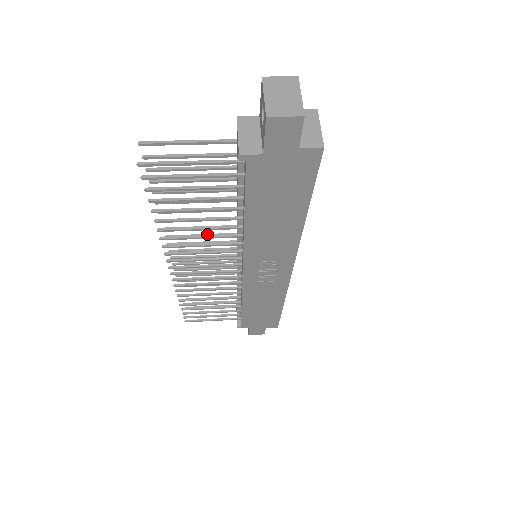
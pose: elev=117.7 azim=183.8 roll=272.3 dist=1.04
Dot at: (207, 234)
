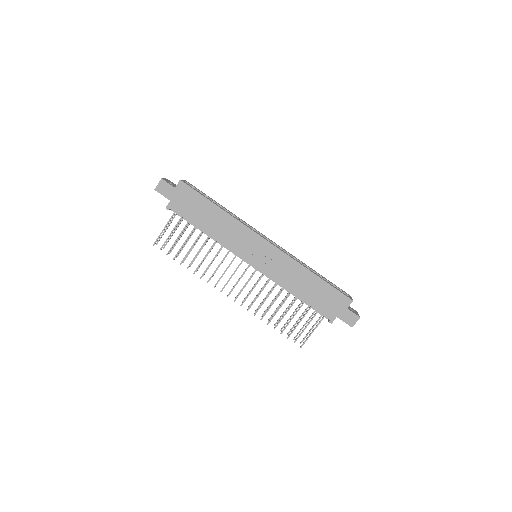
Dot at: occluded
